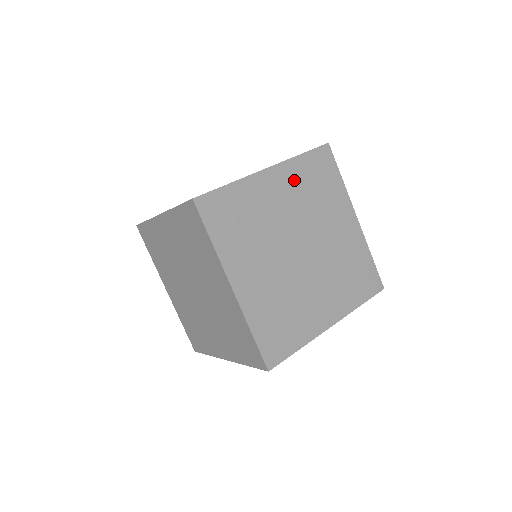
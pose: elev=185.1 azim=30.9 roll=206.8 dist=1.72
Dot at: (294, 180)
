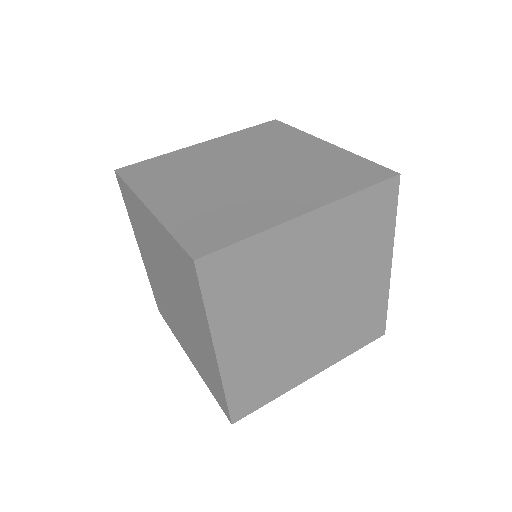
Dot at: (336, 226)
